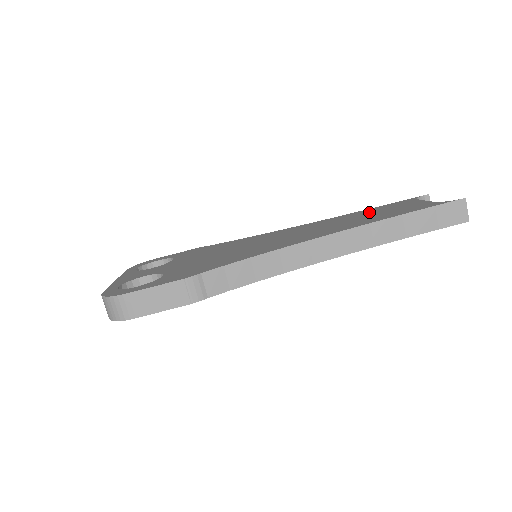
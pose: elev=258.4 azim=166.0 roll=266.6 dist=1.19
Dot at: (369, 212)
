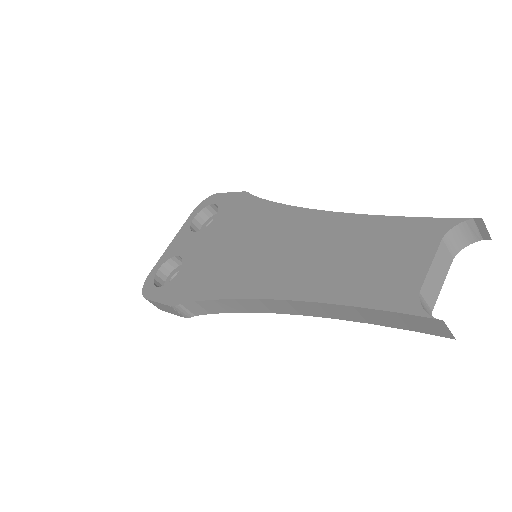
Dot at: (369, 240)
